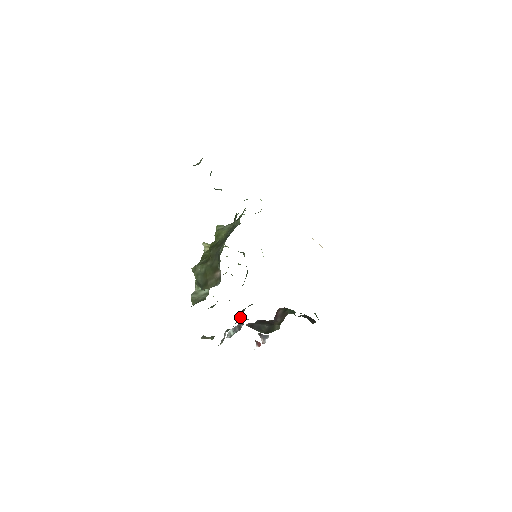
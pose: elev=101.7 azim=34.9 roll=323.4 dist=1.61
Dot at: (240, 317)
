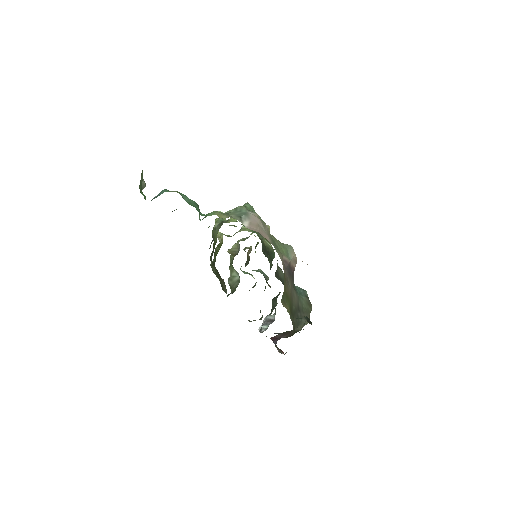
Dot at: (276, 302)
